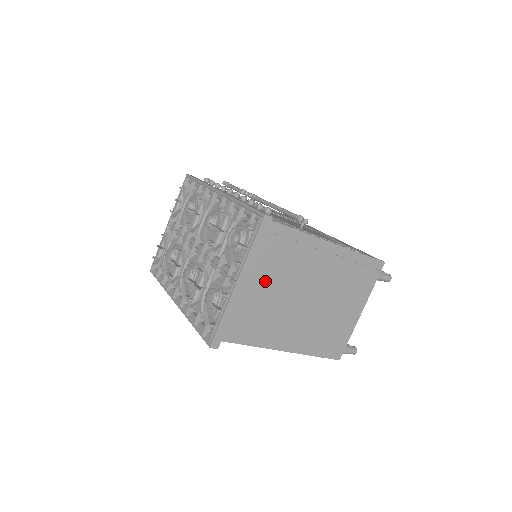
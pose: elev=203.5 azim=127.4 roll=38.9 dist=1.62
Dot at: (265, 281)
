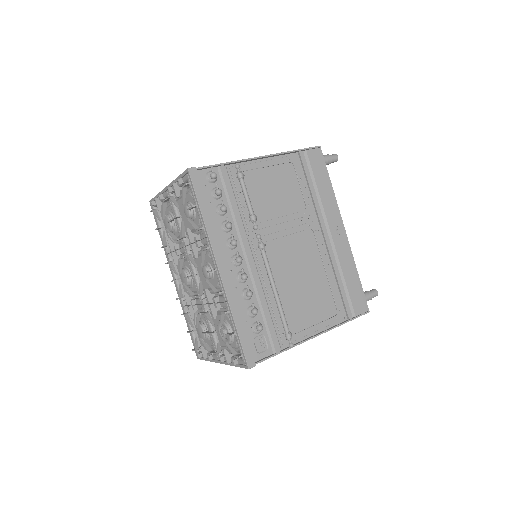
Dot at: occluded
